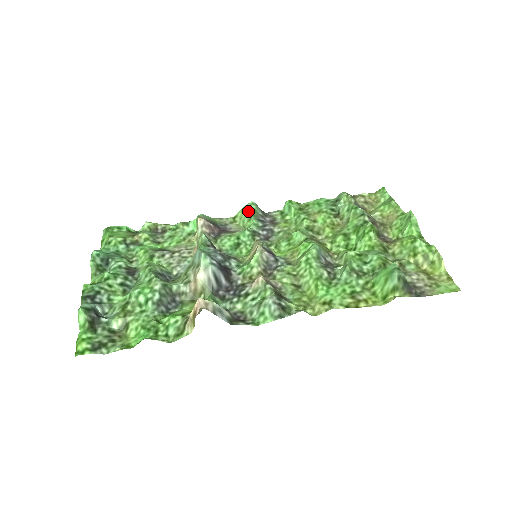
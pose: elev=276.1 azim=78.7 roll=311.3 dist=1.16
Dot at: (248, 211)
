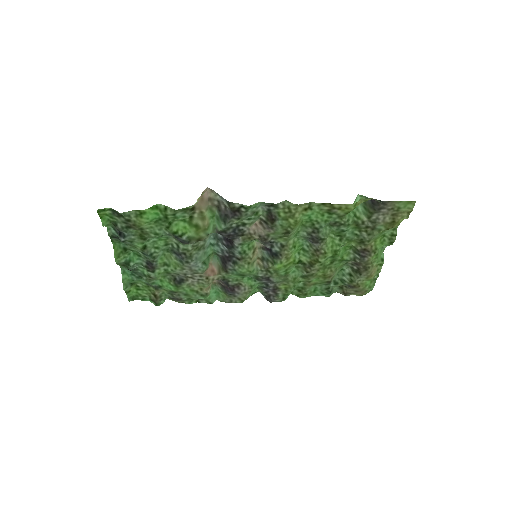
Dot at: occluded
